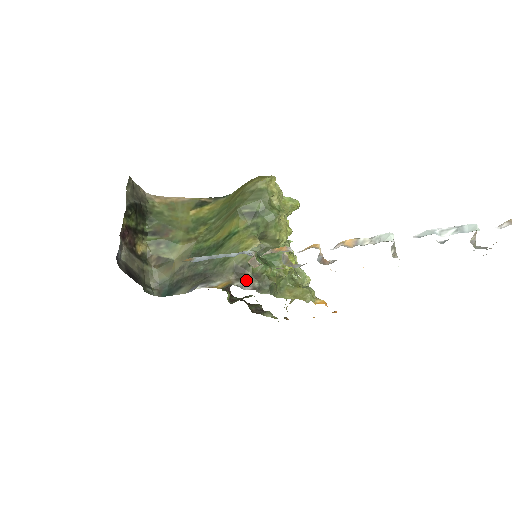
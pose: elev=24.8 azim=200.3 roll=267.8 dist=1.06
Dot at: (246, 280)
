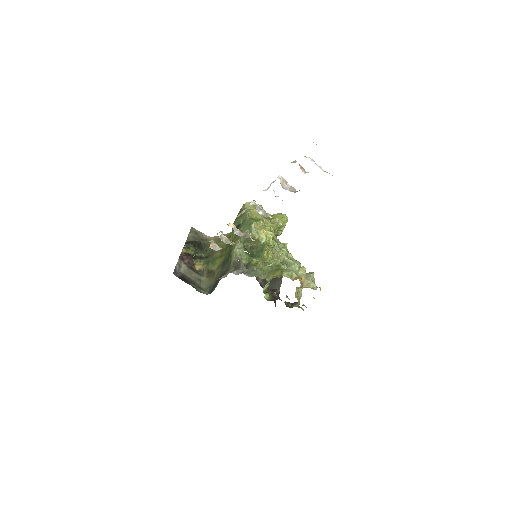
Dot at: (240, 269)
